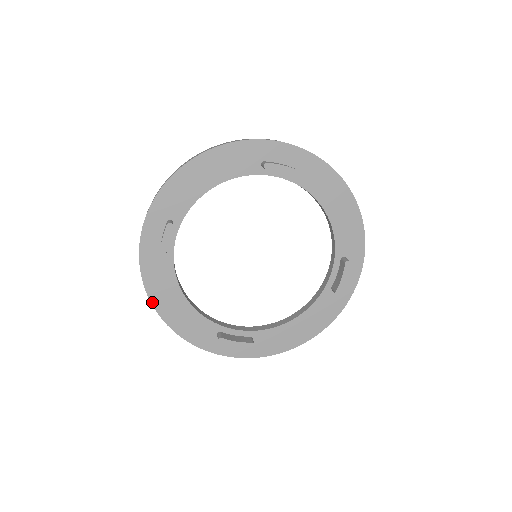
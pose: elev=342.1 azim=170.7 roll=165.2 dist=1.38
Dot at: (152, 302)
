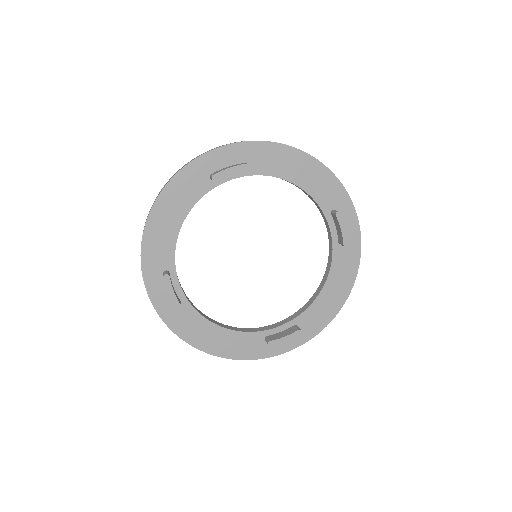
Dot at: (162, 193)
